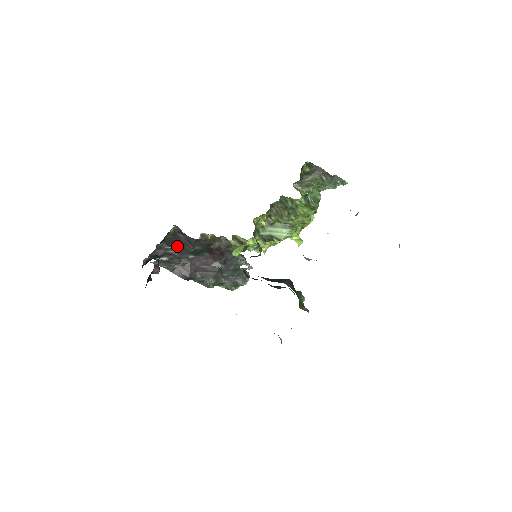
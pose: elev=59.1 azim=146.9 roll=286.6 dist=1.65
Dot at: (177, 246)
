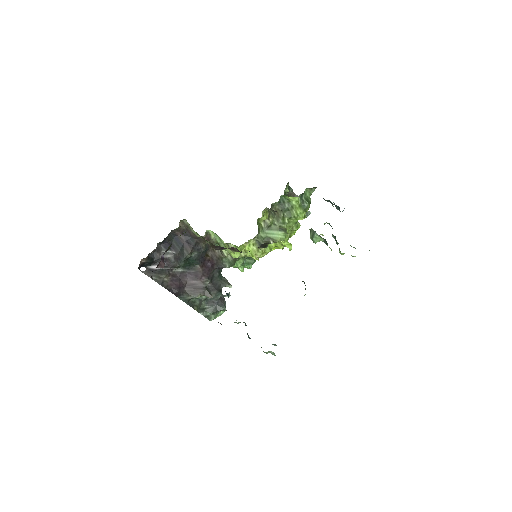
Dot at: (175, 249)
